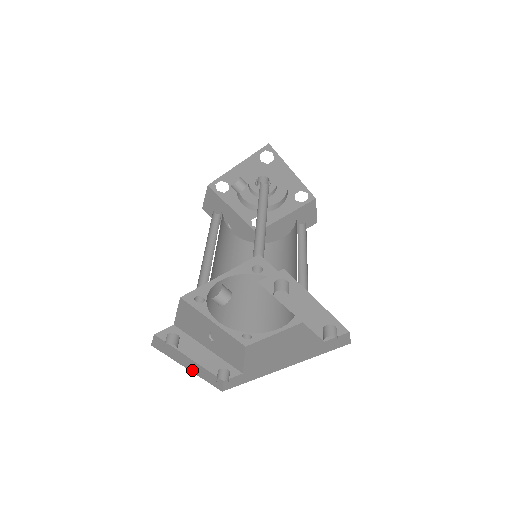
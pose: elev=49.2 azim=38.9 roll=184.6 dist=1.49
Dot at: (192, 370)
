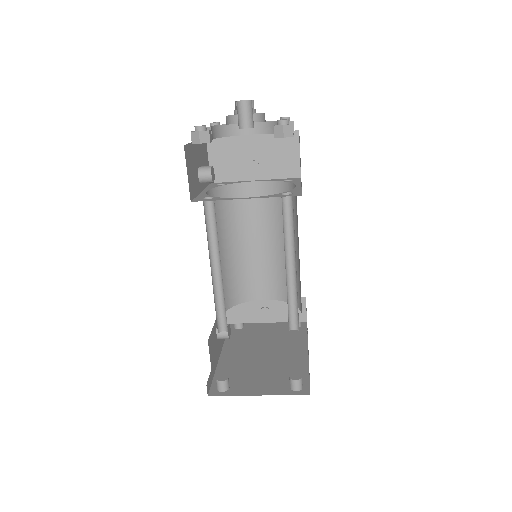
Dot at: occluded
